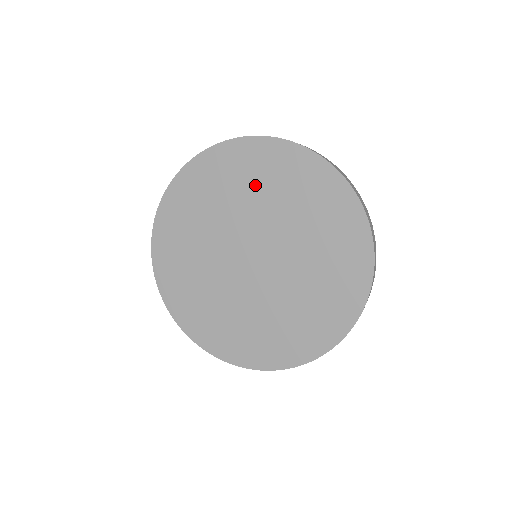
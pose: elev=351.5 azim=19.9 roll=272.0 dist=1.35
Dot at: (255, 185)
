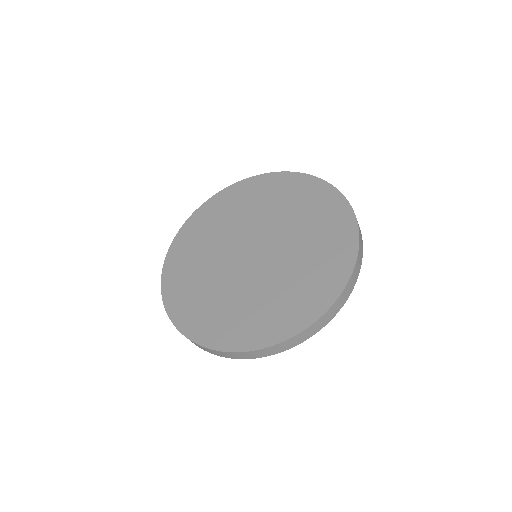
Dot at: (224, 218)
